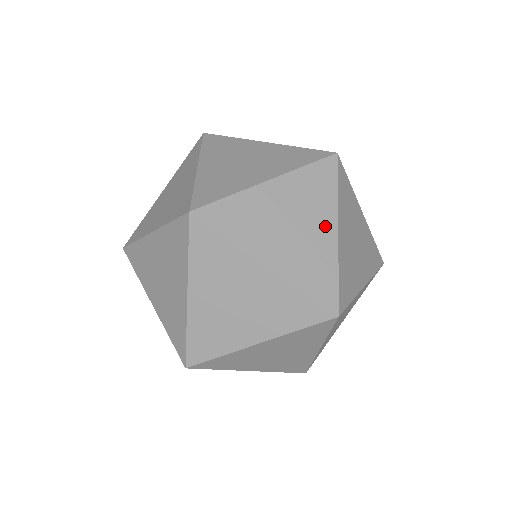
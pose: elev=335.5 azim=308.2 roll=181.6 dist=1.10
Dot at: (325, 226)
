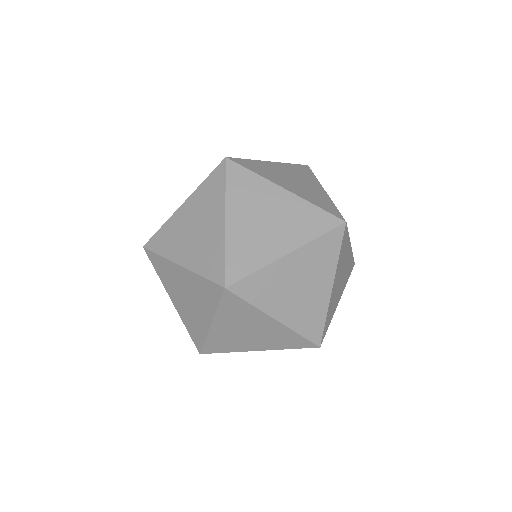
Dot at: (324, 285)
